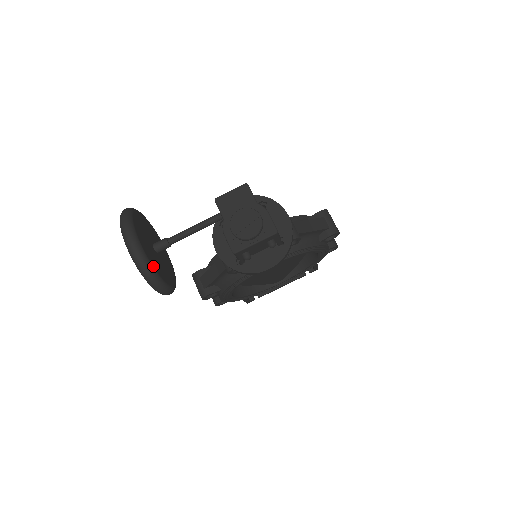
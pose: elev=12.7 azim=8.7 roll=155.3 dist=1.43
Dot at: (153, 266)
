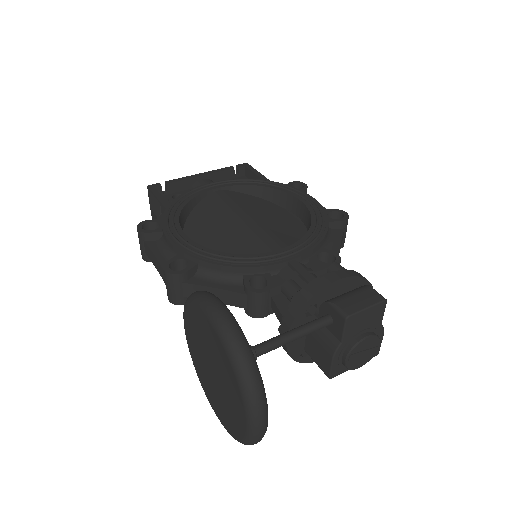
Dot at: occluded
